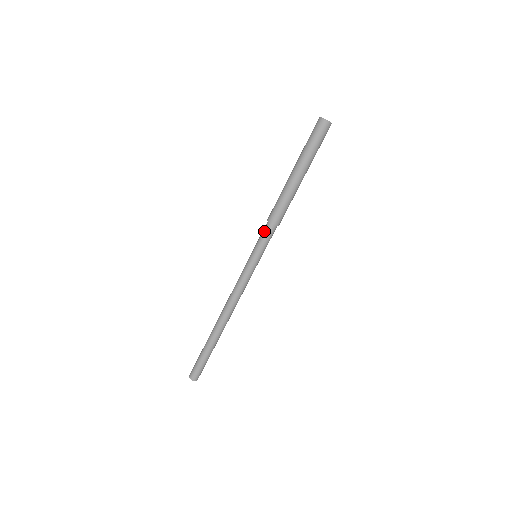
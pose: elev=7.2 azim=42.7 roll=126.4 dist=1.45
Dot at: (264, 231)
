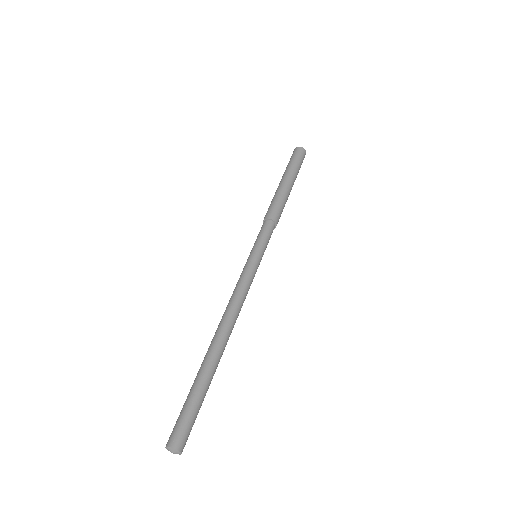
Dot at: (266, 228)
